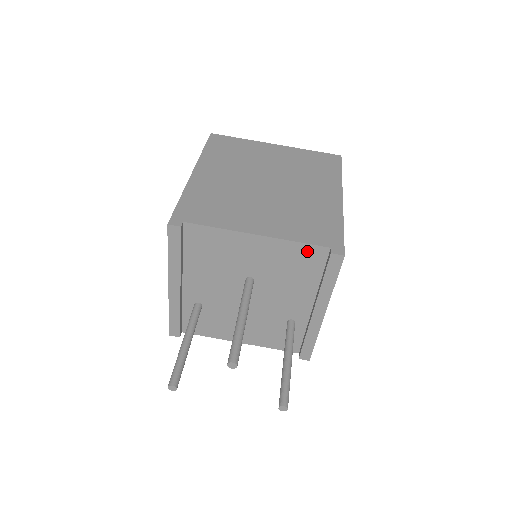
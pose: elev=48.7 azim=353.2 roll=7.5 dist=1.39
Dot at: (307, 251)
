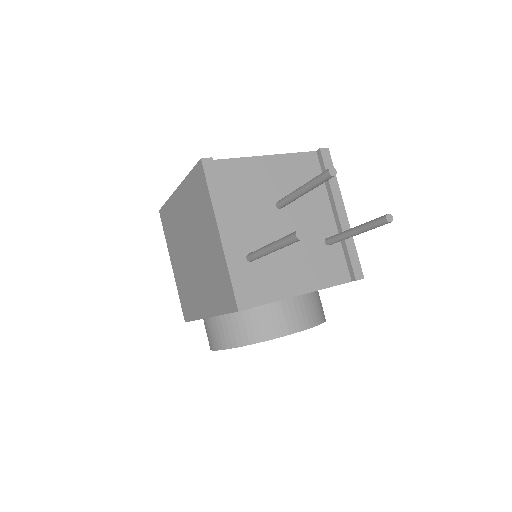
Dot at: (304, 159)
